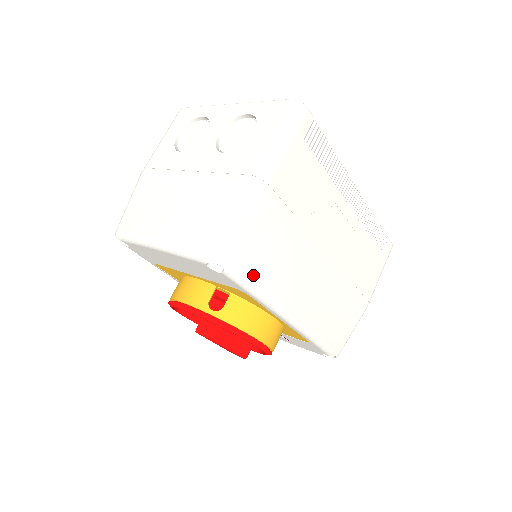
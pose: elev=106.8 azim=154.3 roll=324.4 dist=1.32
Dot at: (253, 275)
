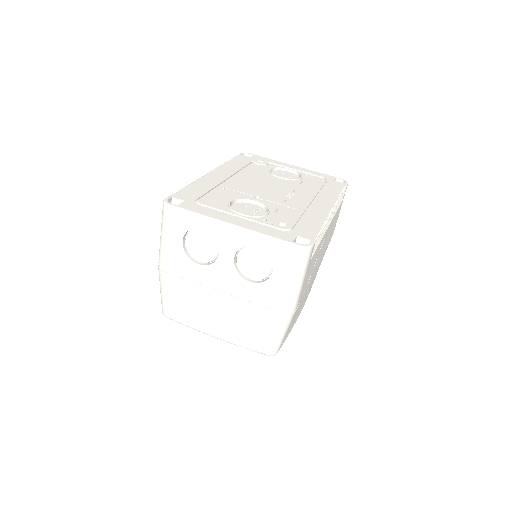
Dot at: occluded
